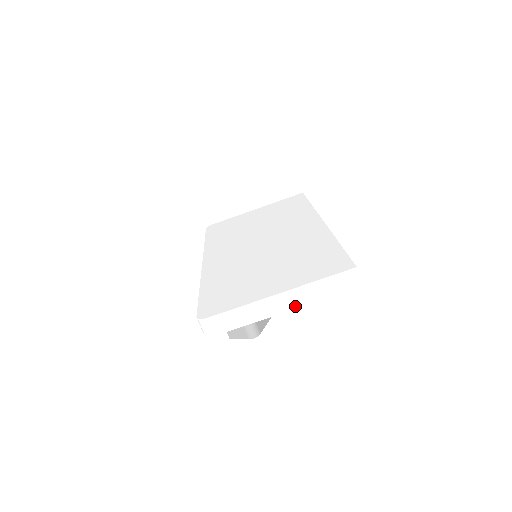
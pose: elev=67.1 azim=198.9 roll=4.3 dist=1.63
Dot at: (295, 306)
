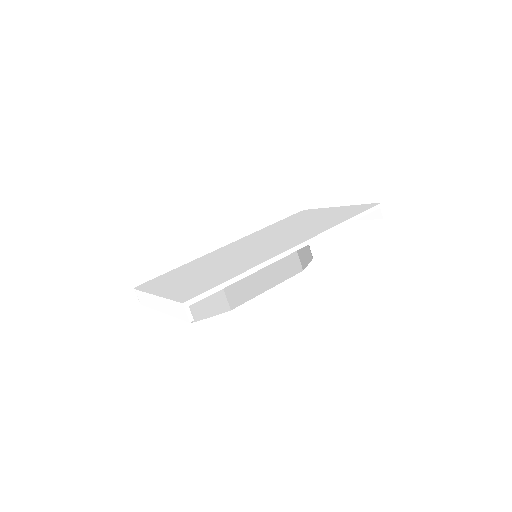
Dot at: (164, 311)
